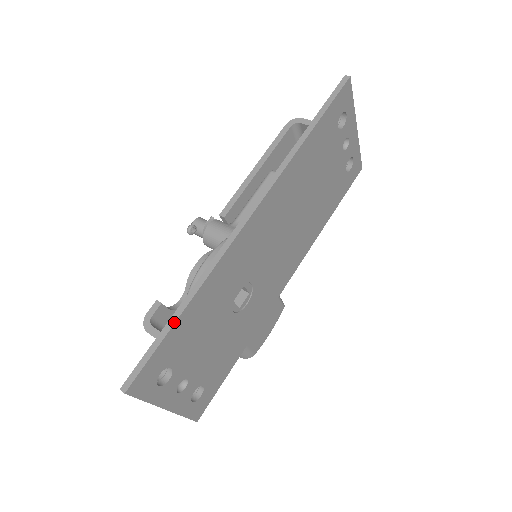
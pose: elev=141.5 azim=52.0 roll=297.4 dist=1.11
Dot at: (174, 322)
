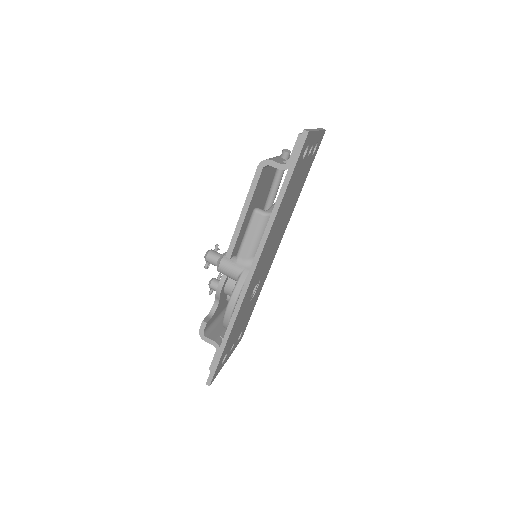
Dot at: (224, 348)
